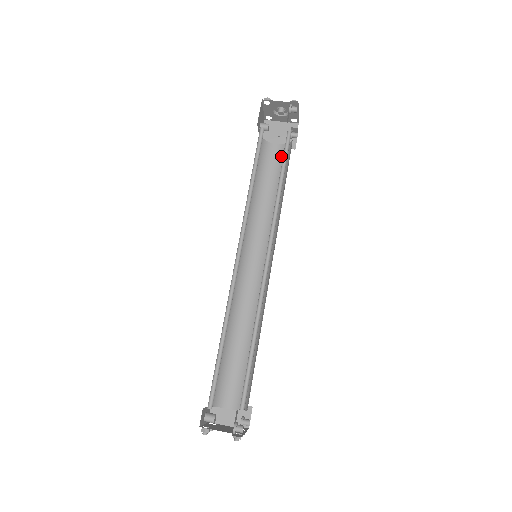
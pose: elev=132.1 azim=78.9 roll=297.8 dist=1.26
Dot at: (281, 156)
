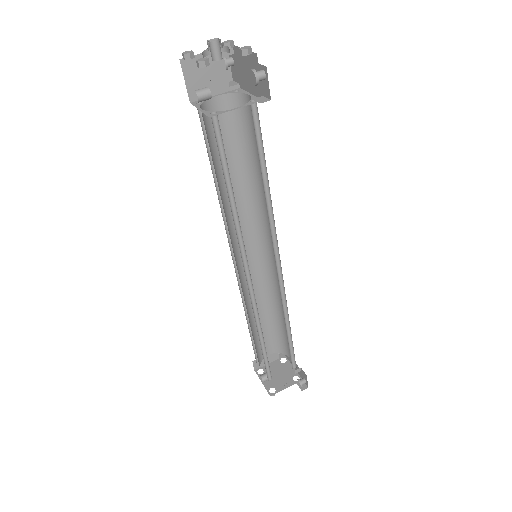
Dot at: (229, 114)
